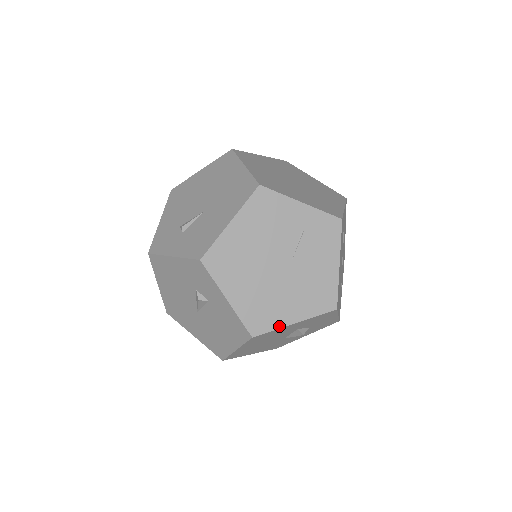
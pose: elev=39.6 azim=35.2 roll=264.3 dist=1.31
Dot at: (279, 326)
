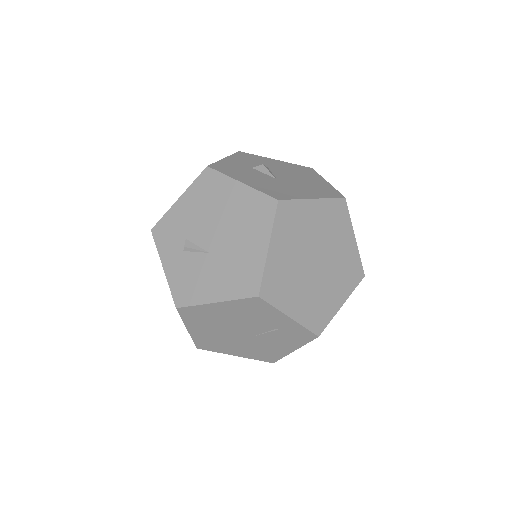
Dot at: (221, 352)
